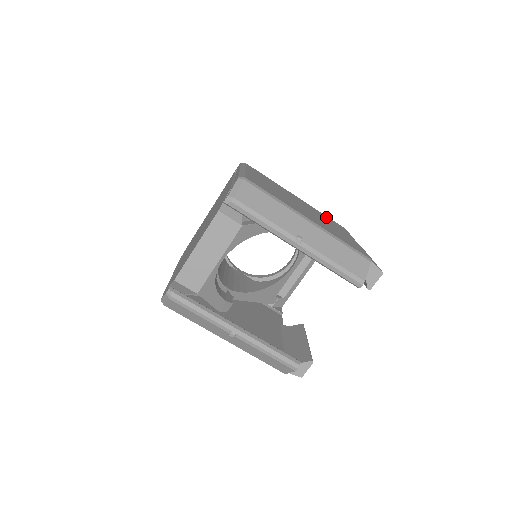
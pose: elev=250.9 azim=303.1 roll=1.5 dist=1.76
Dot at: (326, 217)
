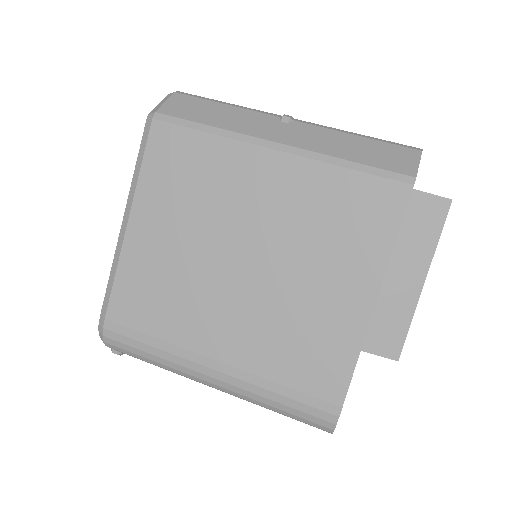
Dot at: occluded
